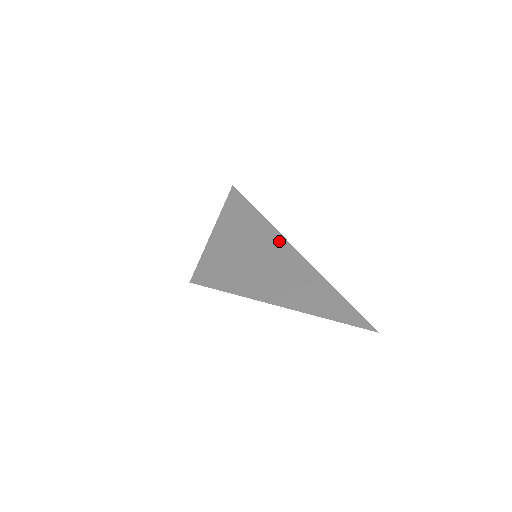
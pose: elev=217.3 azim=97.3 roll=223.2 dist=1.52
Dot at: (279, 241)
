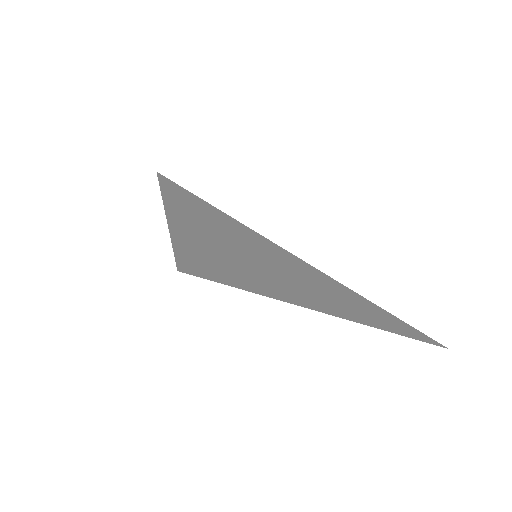
Dot at: (273, 246)
